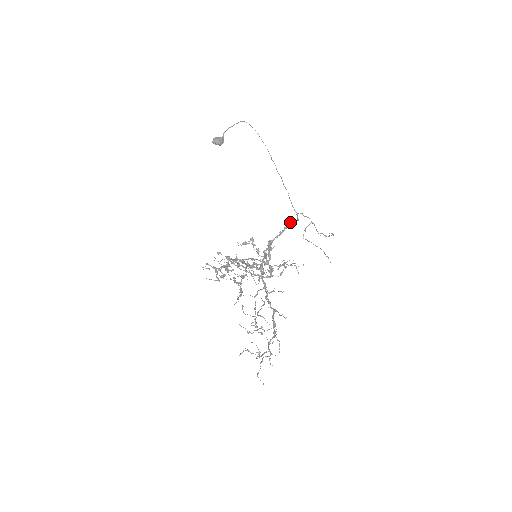
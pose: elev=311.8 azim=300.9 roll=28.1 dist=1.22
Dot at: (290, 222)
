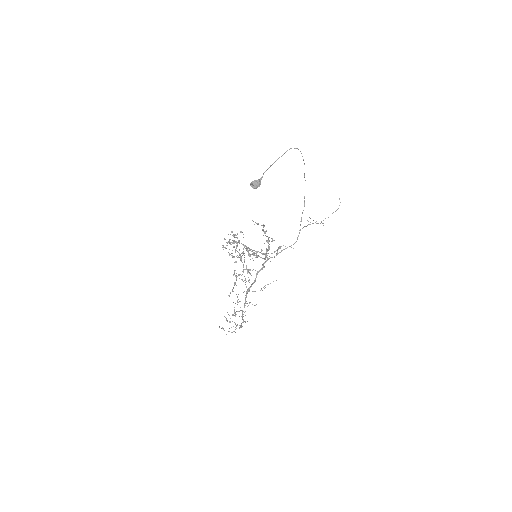
Dot at: occluded
